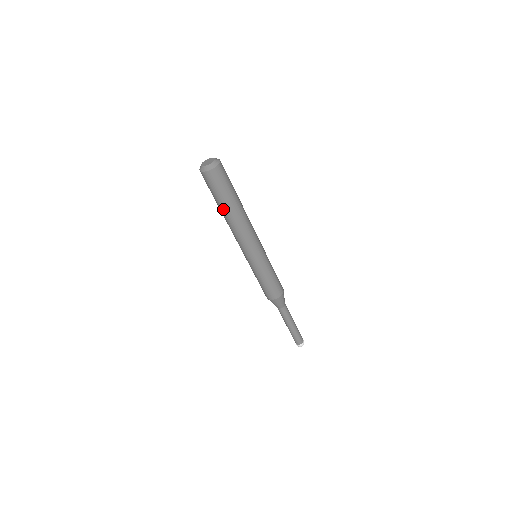
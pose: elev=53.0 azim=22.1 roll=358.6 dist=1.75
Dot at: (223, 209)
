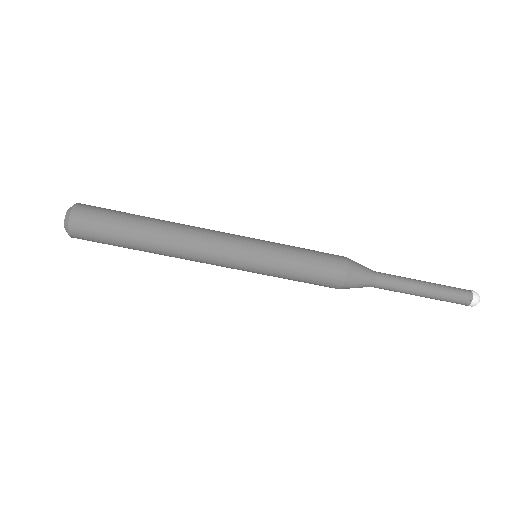
Dot at: (141, 237)
